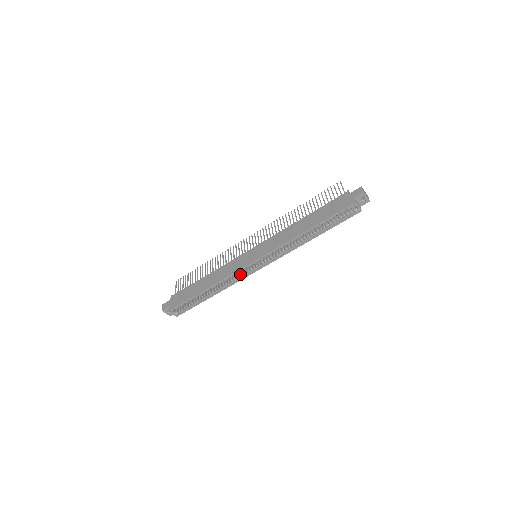
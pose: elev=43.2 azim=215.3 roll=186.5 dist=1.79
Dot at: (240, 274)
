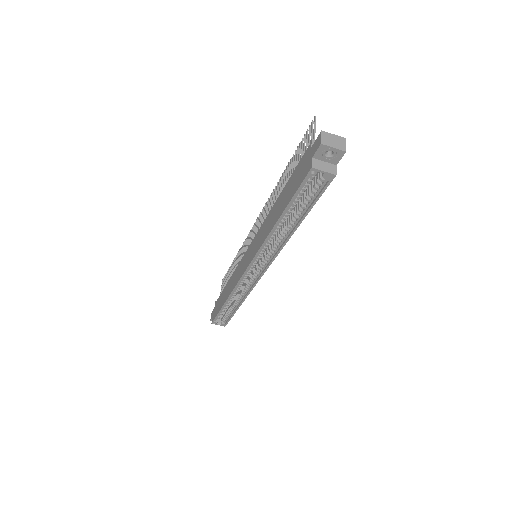
Dot at: (248, 281)
